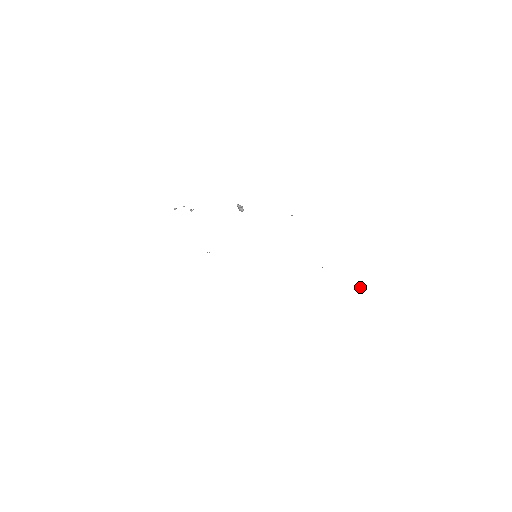
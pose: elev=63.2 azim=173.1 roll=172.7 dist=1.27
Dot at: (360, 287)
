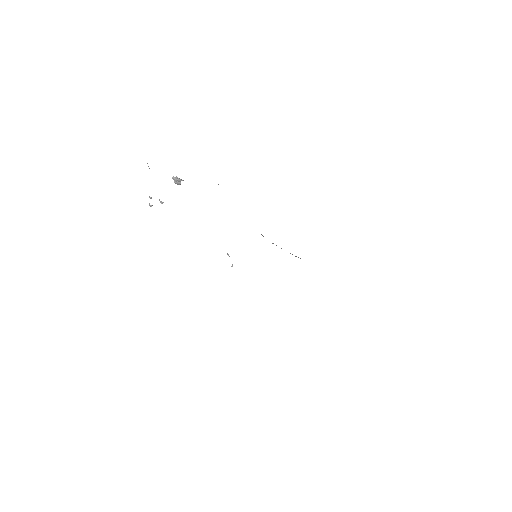
Dot at: occluded
